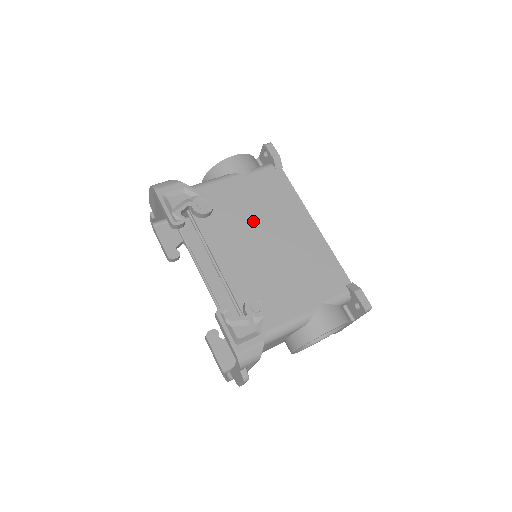
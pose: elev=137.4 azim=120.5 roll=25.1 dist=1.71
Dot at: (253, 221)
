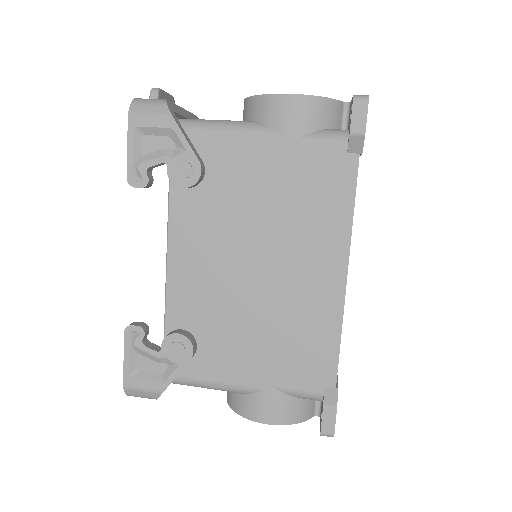
Dot at: (252, 226)
